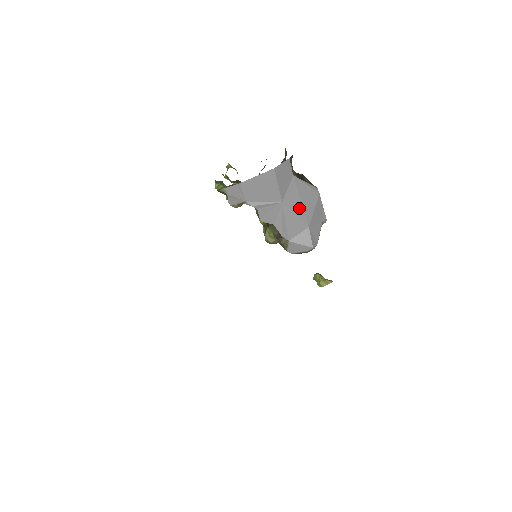
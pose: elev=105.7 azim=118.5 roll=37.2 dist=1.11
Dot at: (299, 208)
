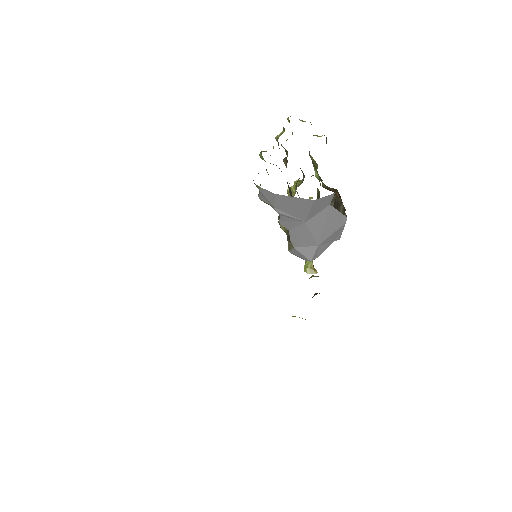
Dot at: (318, 230)
